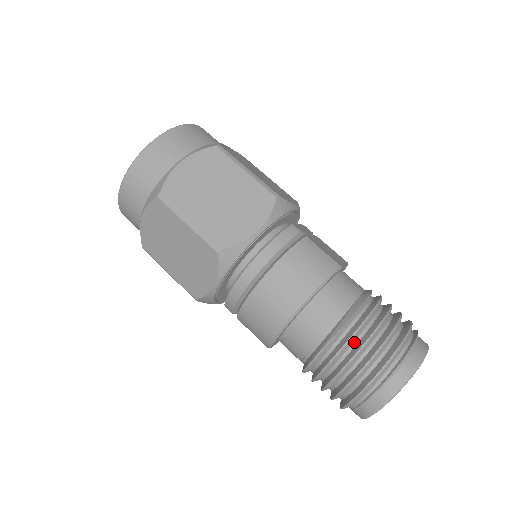
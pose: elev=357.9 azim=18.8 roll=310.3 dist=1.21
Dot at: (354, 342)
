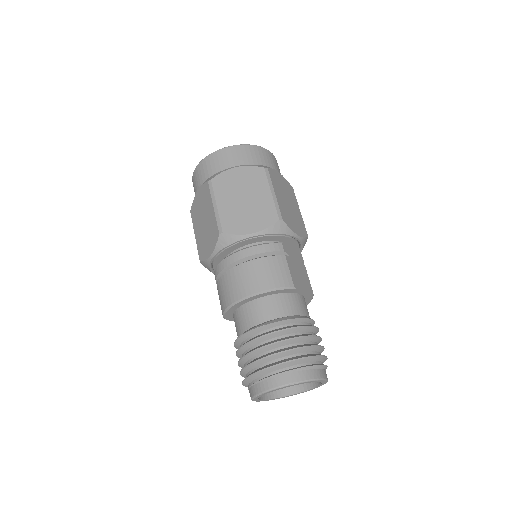
Dot at: (269, 340)
